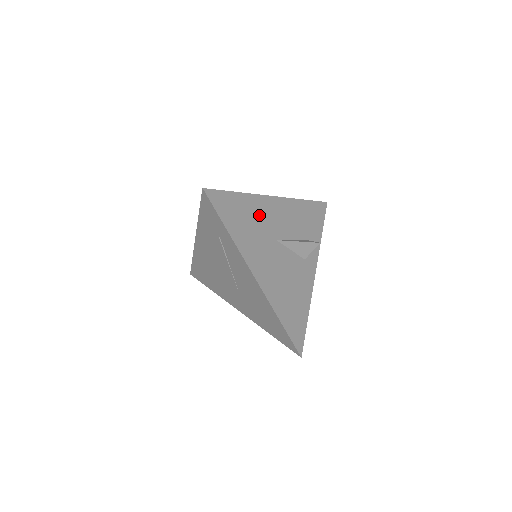
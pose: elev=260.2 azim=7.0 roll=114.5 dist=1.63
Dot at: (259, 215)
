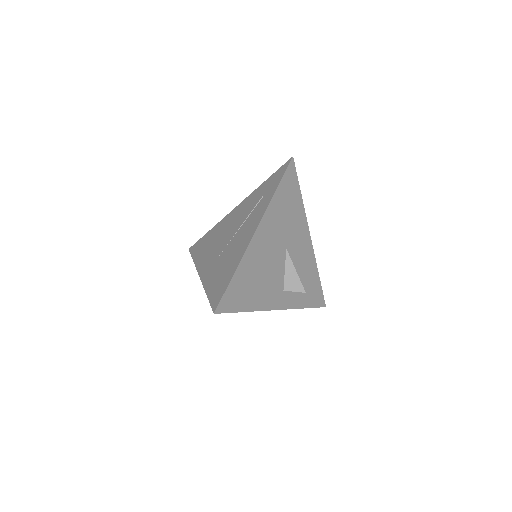
Dot at: (295, 222)
